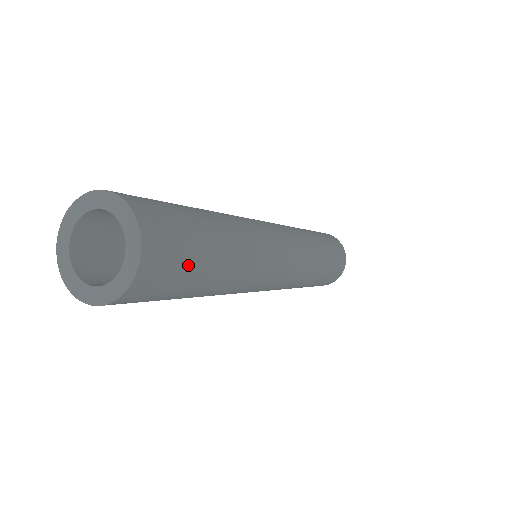
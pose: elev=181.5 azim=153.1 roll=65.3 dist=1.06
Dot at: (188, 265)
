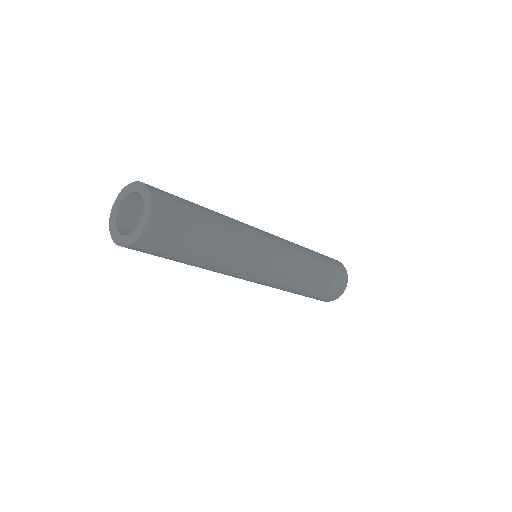
Dot at: (182, 202)
